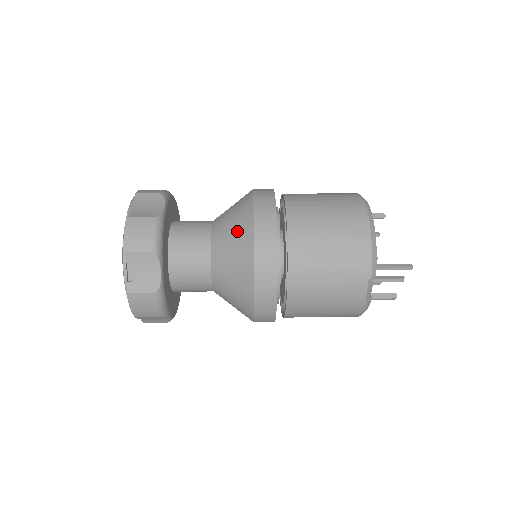
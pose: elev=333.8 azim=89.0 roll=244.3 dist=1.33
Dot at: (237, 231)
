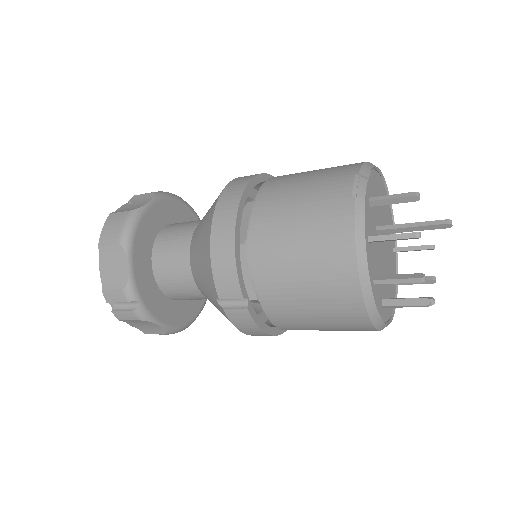
Dot at: occluded
